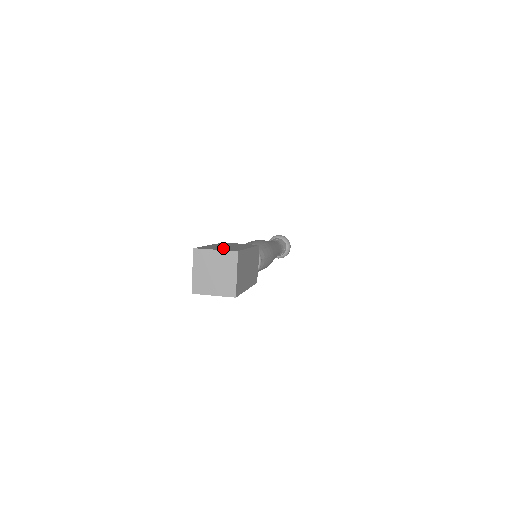
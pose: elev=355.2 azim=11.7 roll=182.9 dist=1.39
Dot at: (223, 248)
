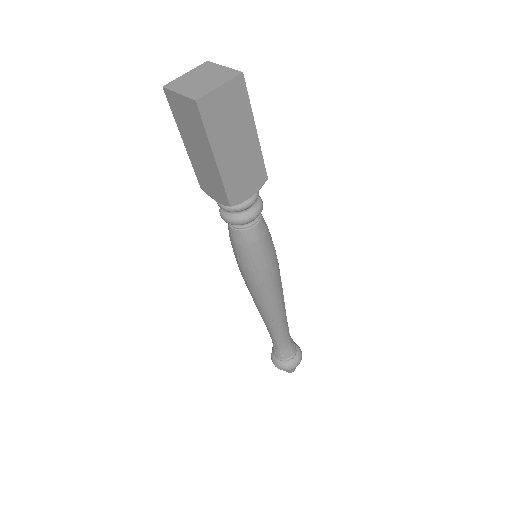
Dot at: occluded
